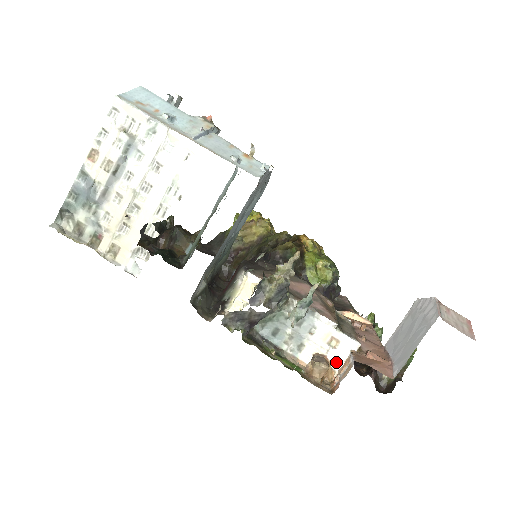
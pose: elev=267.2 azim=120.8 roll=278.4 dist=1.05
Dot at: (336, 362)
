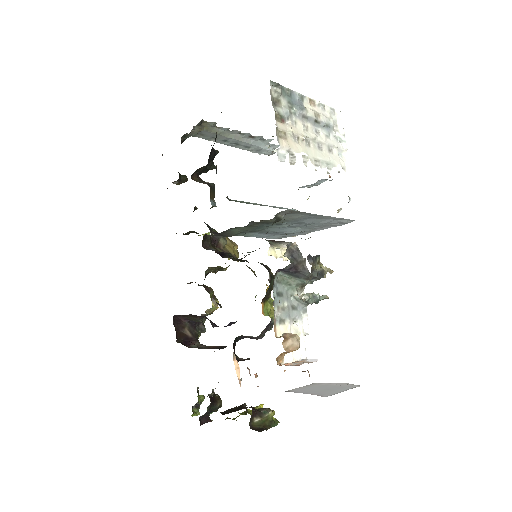
Dot at: (289, 356)
